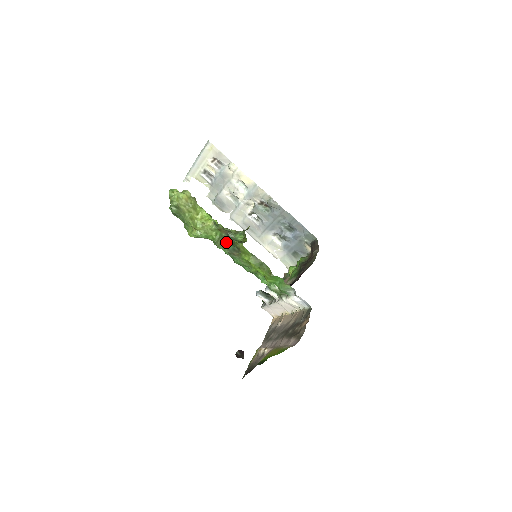
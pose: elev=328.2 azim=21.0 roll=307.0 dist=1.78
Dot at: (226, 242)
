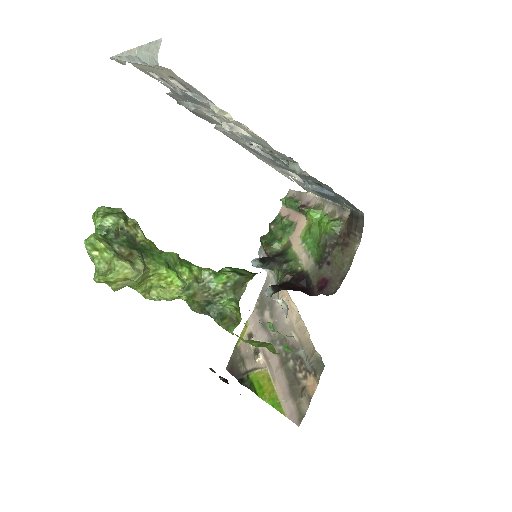
Dot at: (205, 313)
